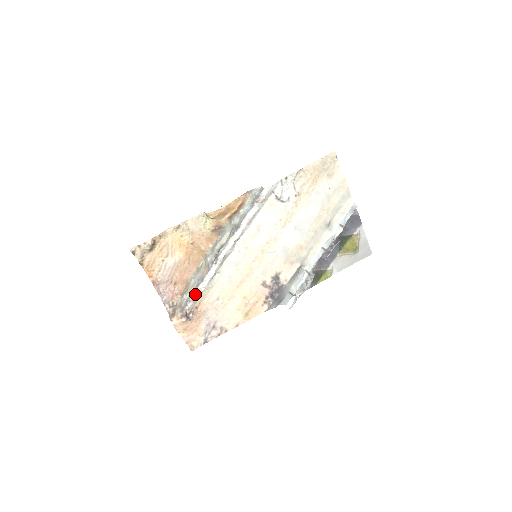
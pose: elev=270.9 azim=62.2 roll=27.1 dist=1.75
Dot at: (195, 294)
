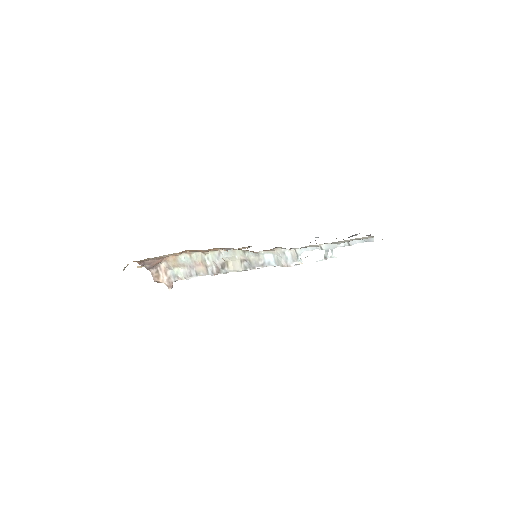
Dot at: (186, 279)
